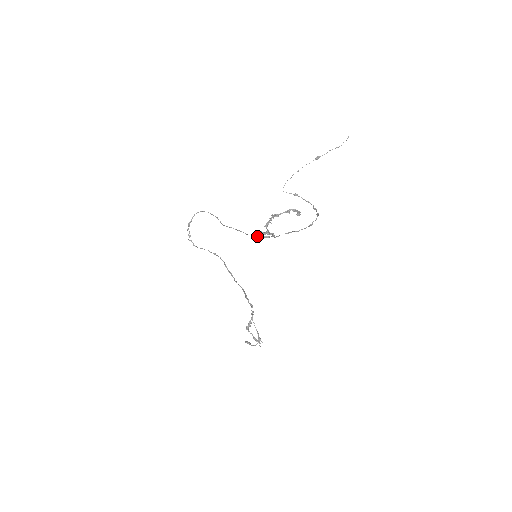
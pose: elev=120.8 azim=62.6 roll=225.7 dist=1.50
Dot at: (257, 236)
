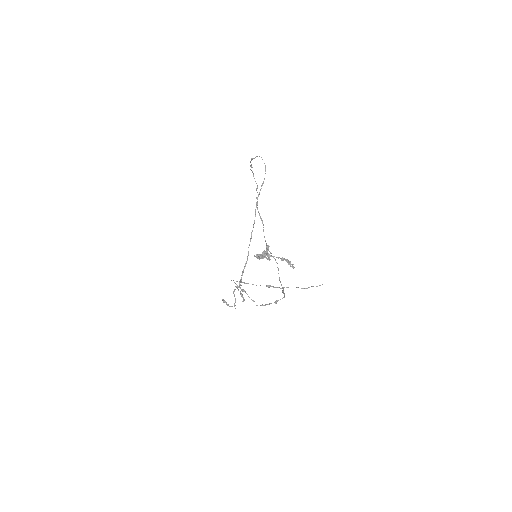
Dot at: occluded
